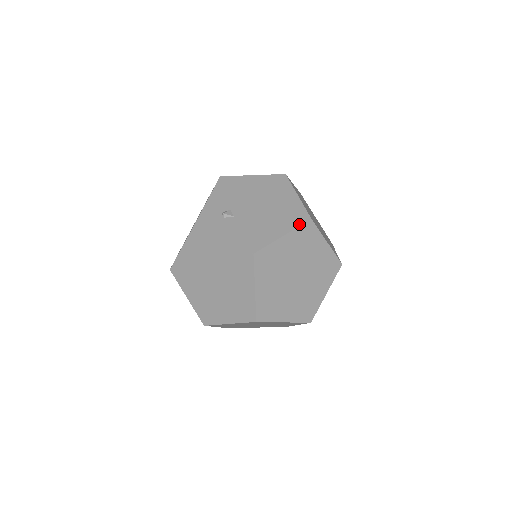
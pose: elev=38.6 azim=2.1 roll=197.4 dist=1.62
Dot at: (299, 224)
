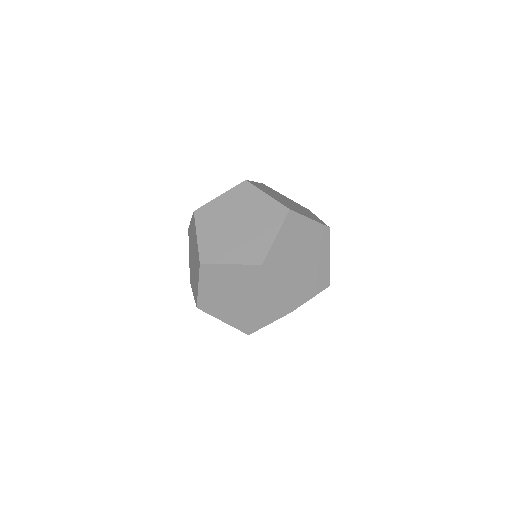
Dot at: occluded
